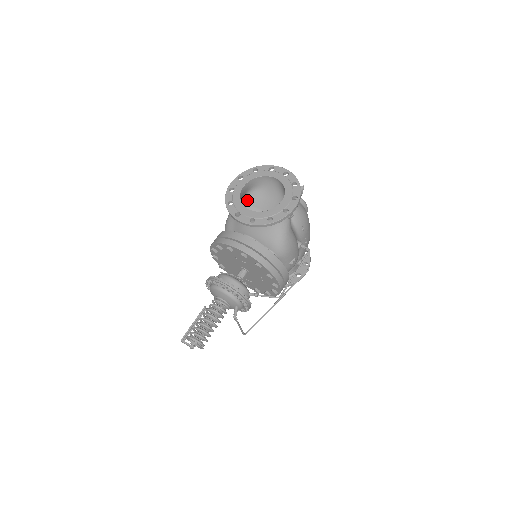
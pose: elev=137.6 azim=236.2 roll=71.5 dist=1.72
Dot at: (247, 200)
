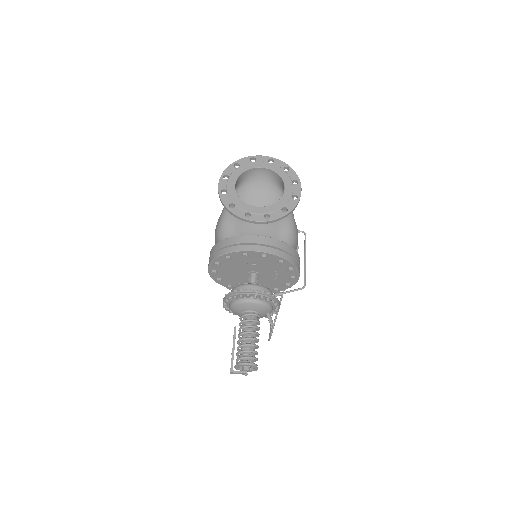
Dot at: occluded
